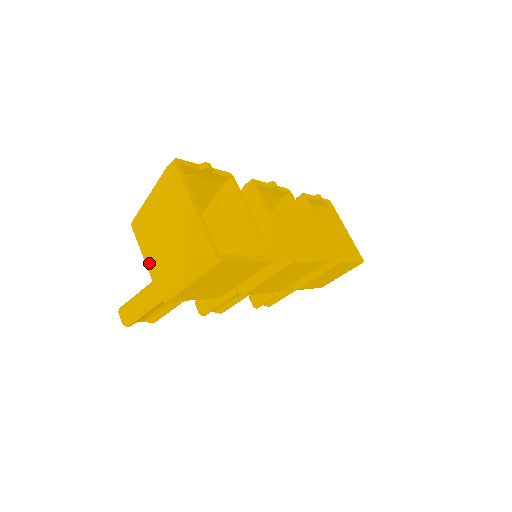
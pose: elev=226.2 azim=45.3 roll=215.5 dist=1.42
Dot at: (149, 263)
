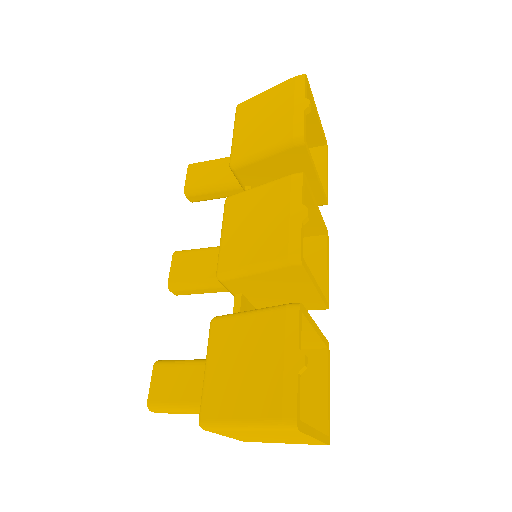
Dot at: occluded
